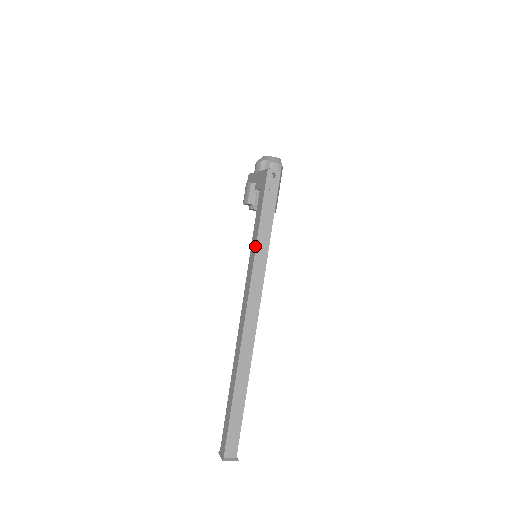
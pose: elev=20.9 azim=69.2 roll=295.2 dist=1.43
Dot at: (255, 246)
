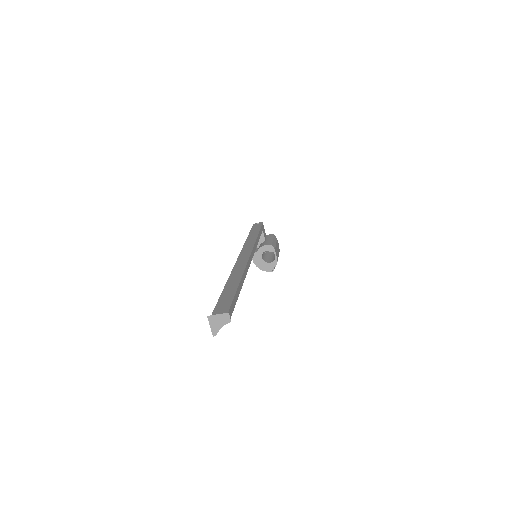
Dot at: occluded
